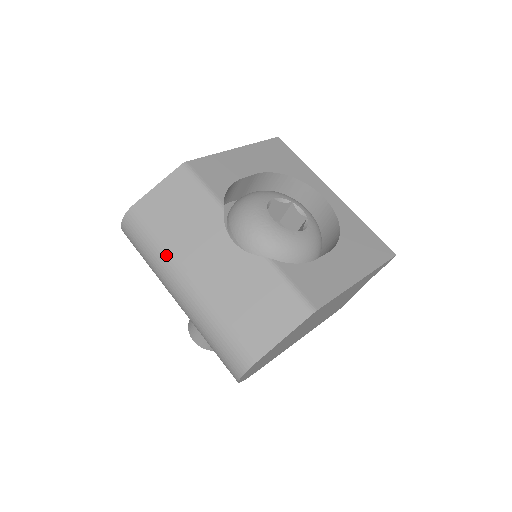
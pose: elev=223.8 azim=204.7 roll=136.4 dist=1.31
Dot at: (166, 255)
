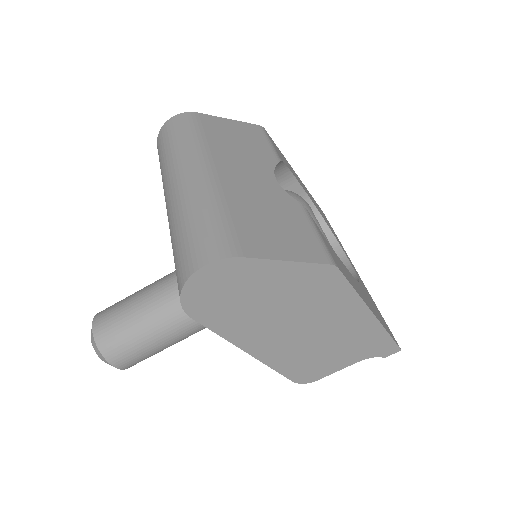
Dot at: (200, 147)
